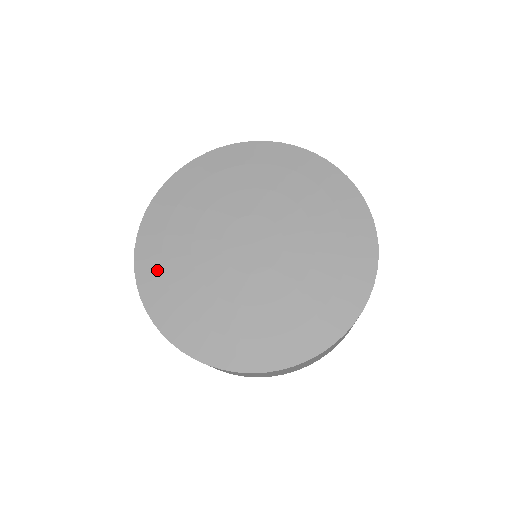
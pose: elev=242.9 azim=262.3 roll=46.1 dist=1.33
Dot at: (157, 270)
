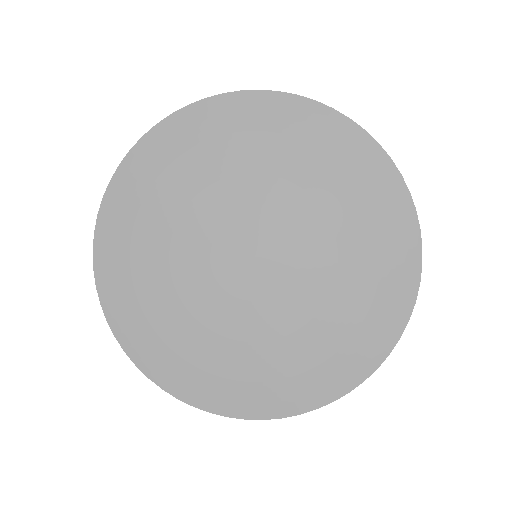
Dot at: (149, 337)
